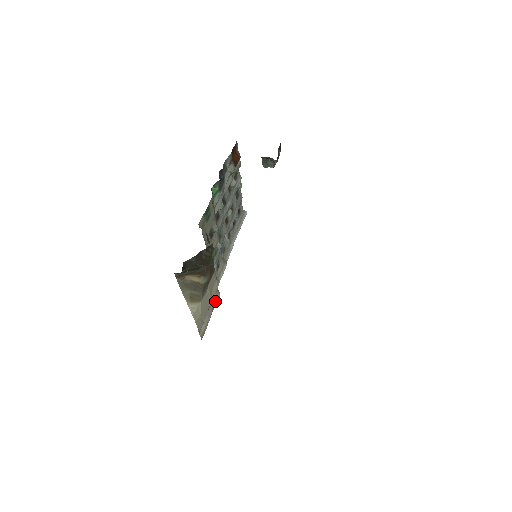
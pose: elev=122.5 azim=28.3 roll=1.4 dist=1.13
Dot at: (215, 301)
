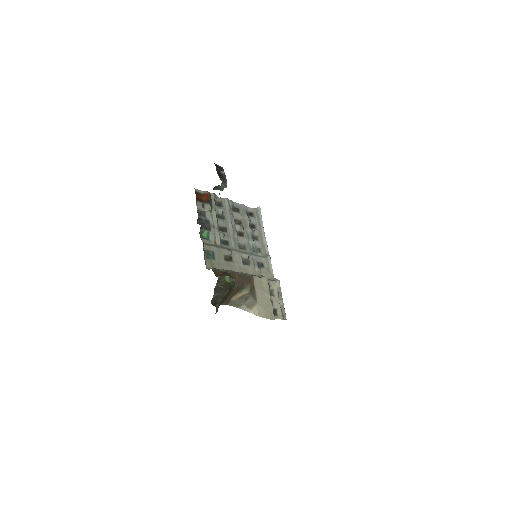
Dot at: (278, 287)
